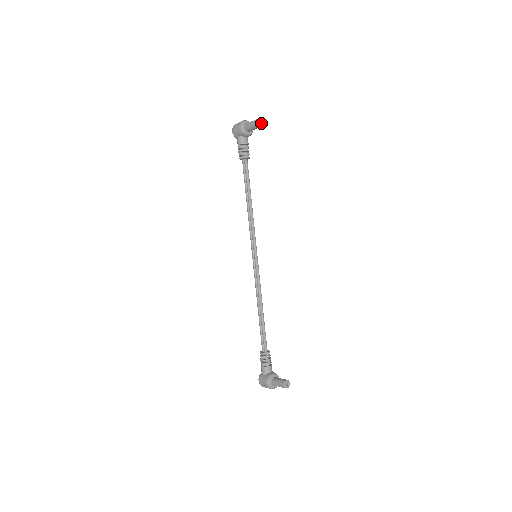
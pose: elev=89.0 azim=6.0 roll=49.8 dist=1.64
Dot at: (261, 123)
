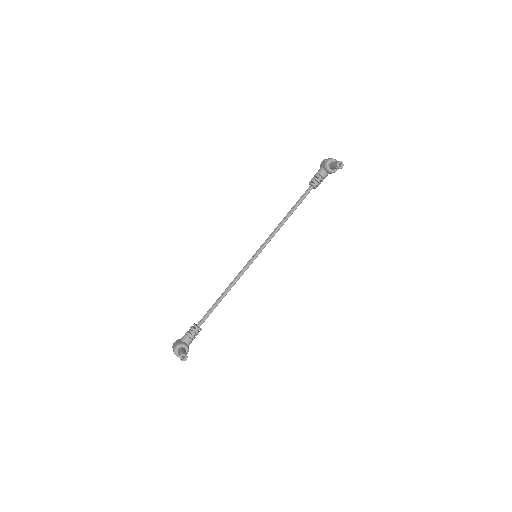
Dot at: (341, 166)
